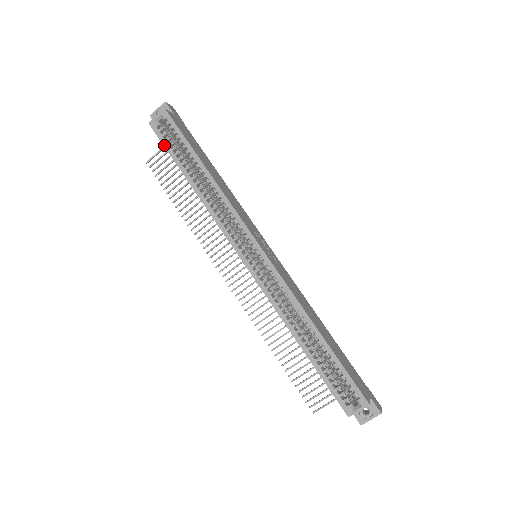
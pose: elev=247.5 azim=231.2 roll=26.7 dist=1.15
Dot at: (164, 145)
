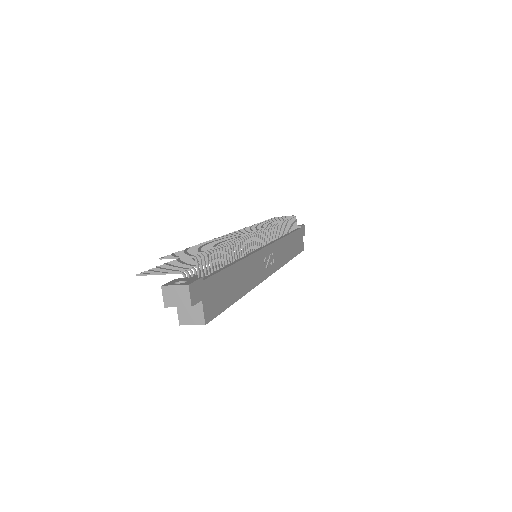
Dot at: occluded
